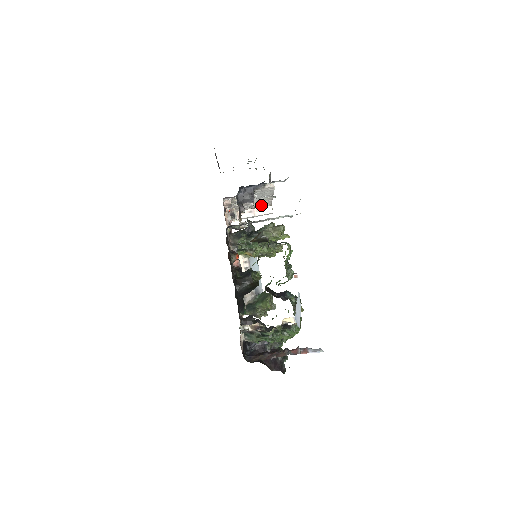
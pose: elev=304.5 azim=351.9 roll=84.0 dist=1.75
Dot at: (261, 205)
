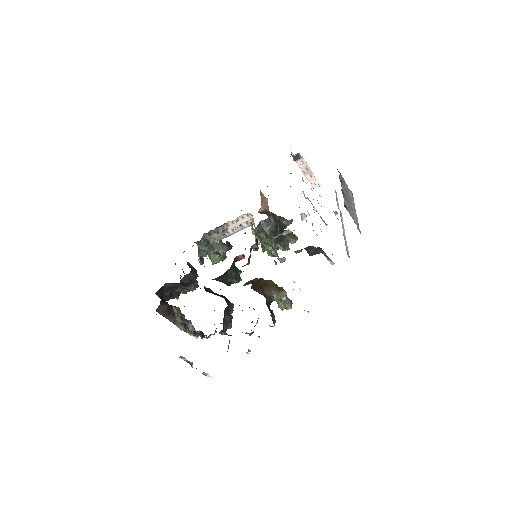
Dot at: occluded
